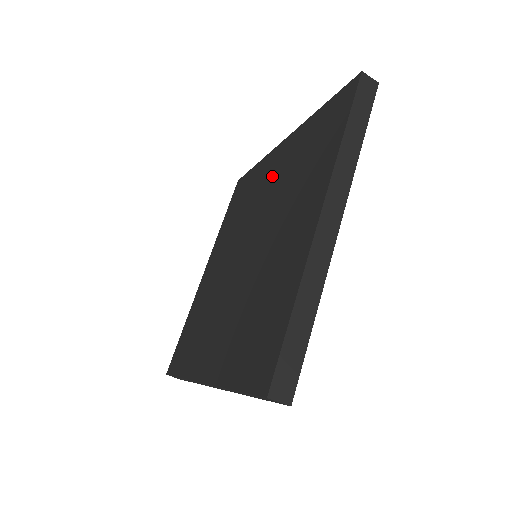
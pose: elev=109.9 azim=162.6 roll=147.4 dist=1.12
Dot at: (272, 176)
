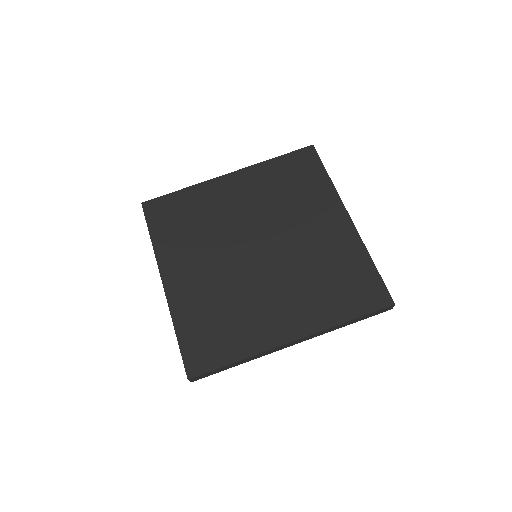
Dot at: (317, 229)
